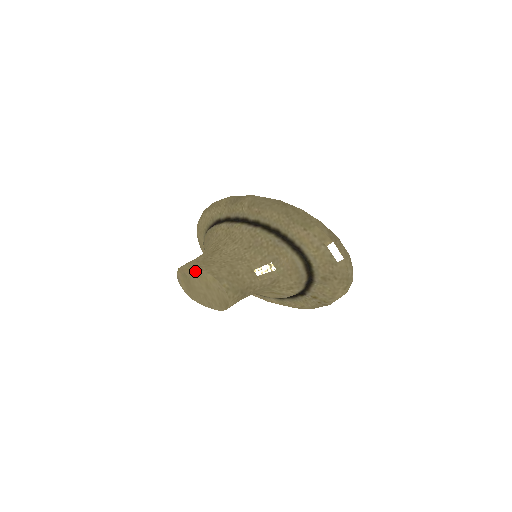
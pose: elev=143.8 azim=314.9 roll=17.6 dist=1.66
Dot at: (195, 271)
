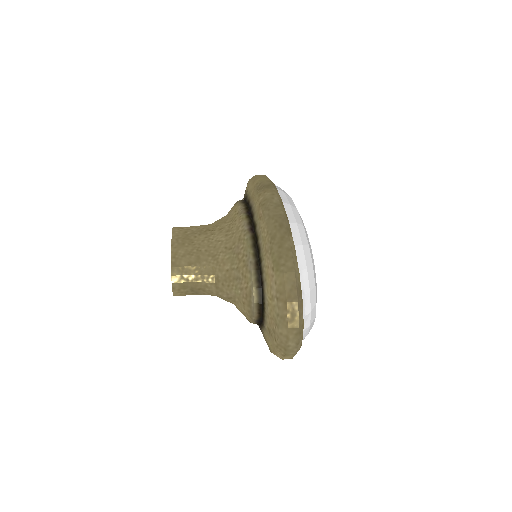
Dot at: occluded
